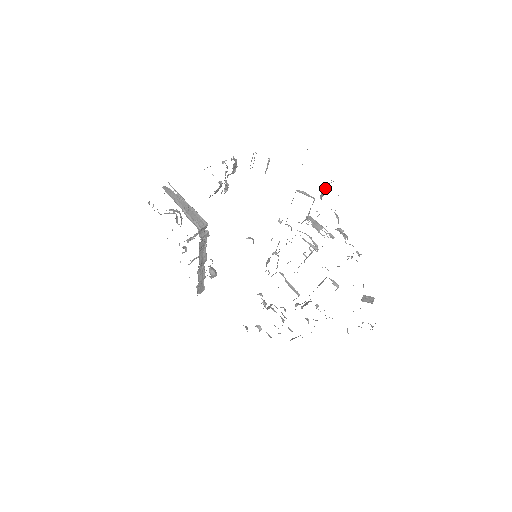
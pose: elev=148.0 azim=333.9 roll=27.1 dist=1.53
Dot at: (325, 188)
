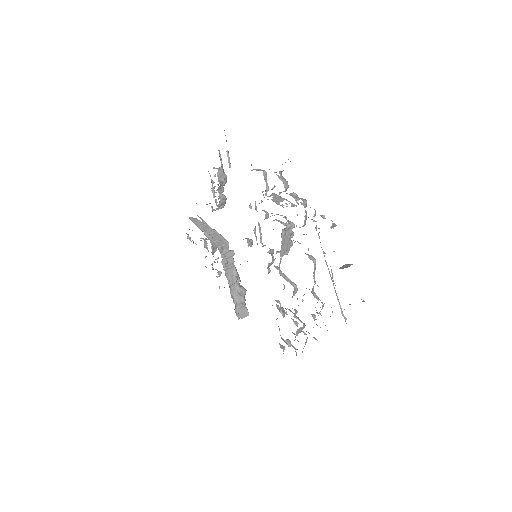
Dot at: occluded
